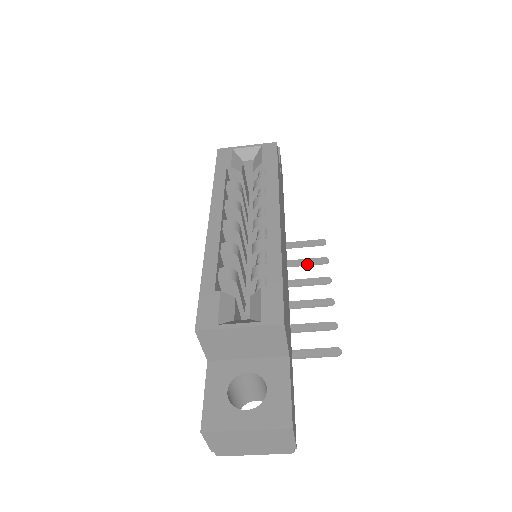
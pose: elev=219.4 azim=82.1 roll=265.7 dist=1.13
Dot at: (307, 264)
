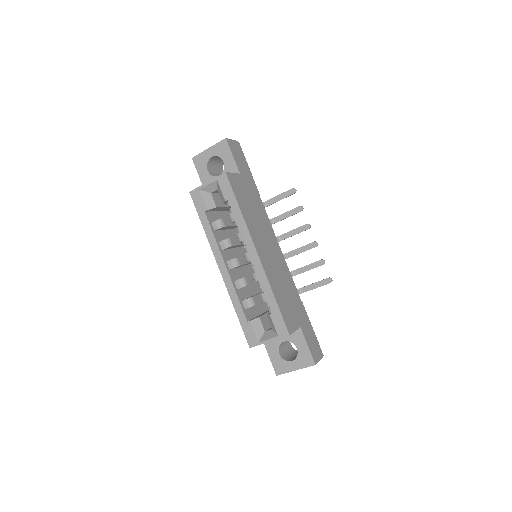
Dot at: occluded
